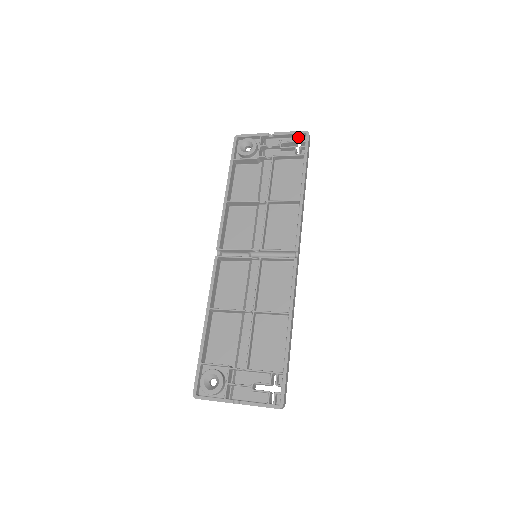
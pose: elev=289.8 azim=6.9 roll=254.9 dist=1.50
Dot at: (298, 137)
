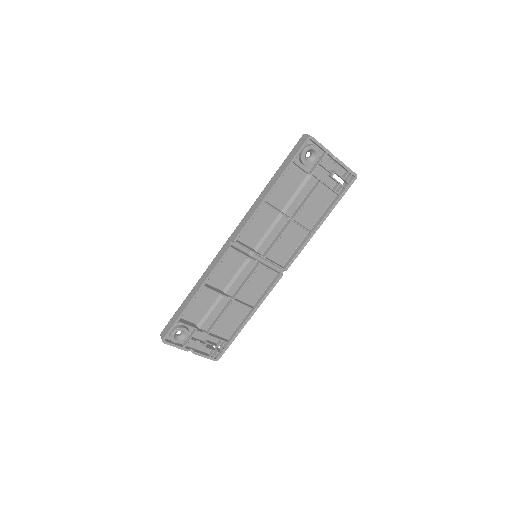
Dot at: (347, 171)
